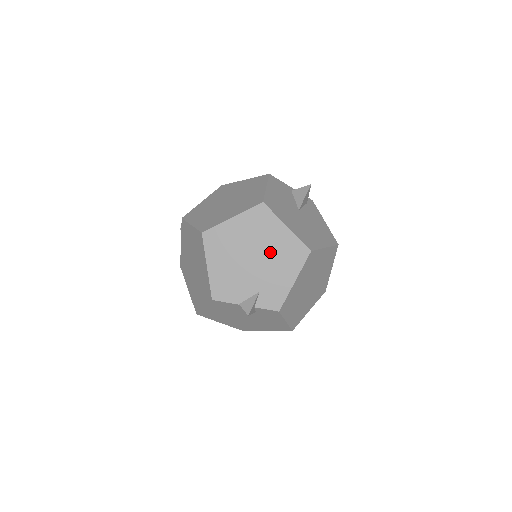
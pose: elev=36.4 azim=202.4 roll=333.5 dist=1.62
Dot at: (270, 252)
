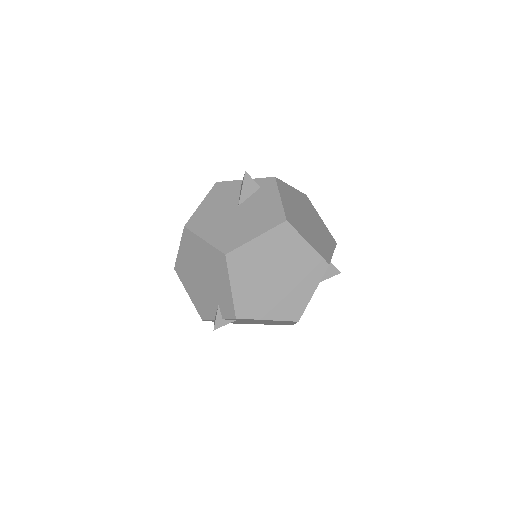
Dot at: (207, 267)
